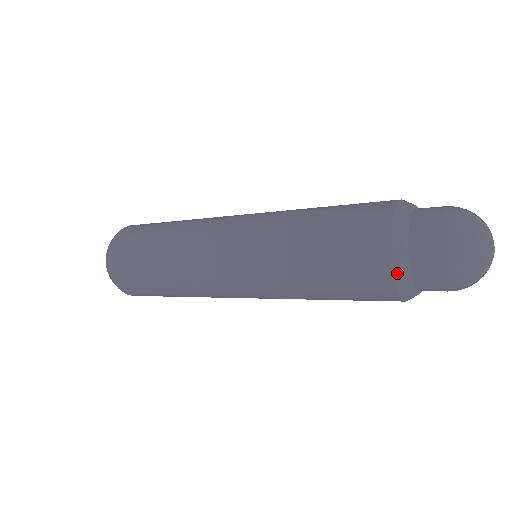
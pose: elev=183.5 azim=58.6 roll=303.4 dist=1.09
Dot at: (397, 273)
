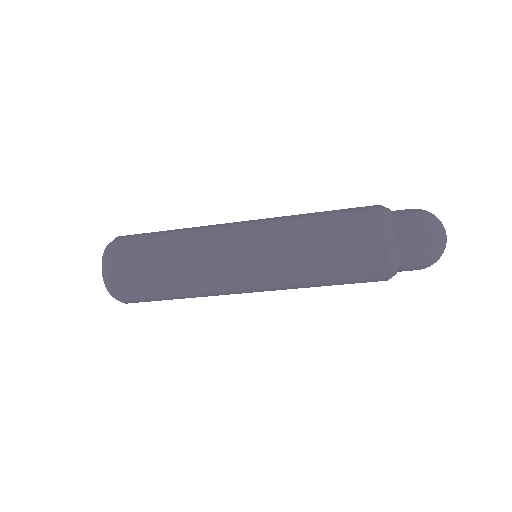
Dot at: (387, 230)
